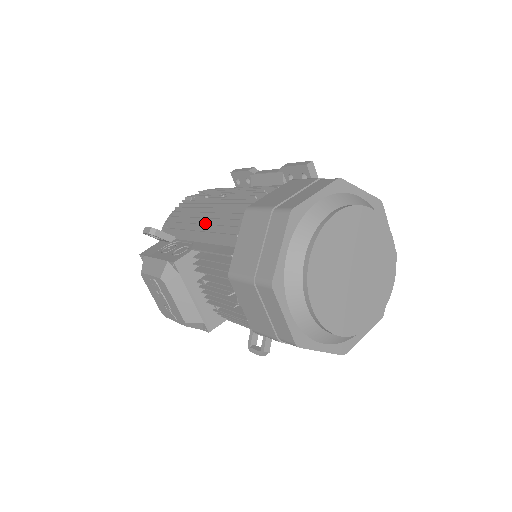
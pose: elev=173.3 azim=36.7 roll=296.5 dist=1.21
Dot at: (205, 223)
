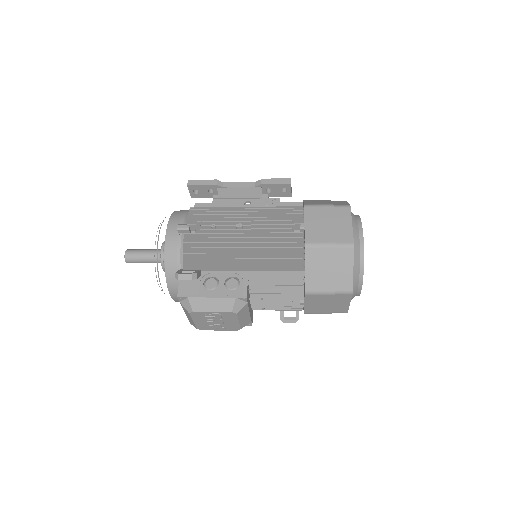
Dot at: (246, 256)
